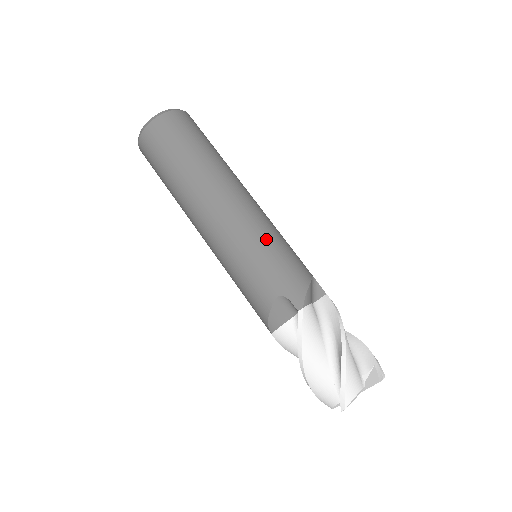
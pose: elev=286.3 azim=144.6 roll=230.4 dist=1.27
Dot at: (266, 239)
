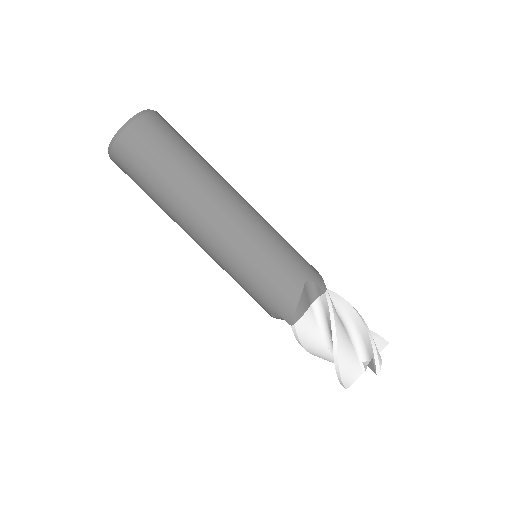
Dot at: (278, 233)
